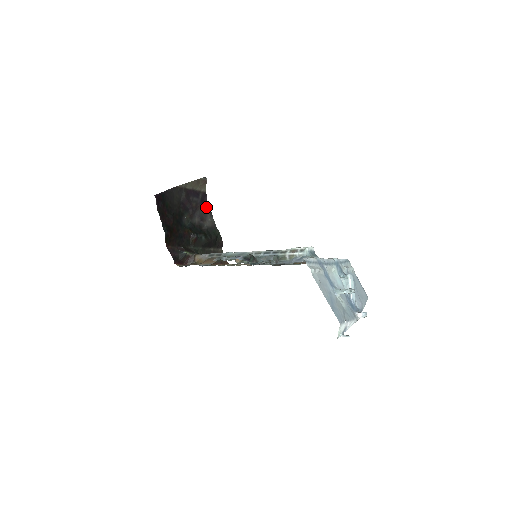
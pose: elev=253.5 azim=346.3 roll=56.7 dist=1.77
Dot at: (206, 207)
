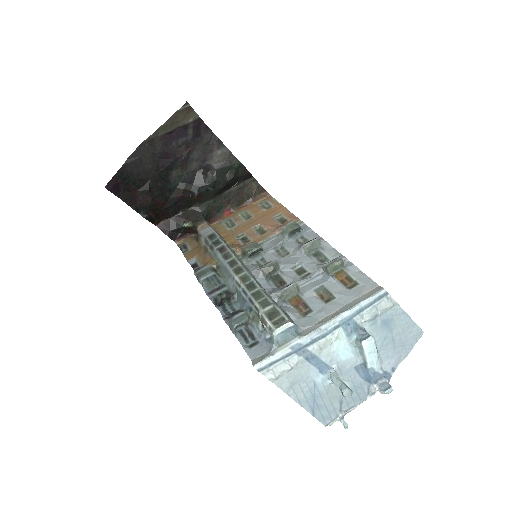
Dot at: (208, 137)
